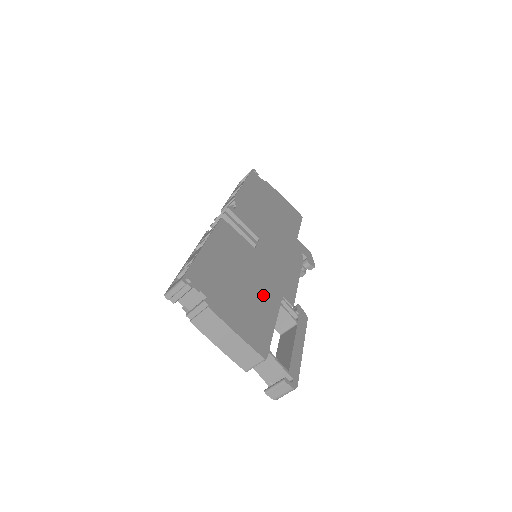
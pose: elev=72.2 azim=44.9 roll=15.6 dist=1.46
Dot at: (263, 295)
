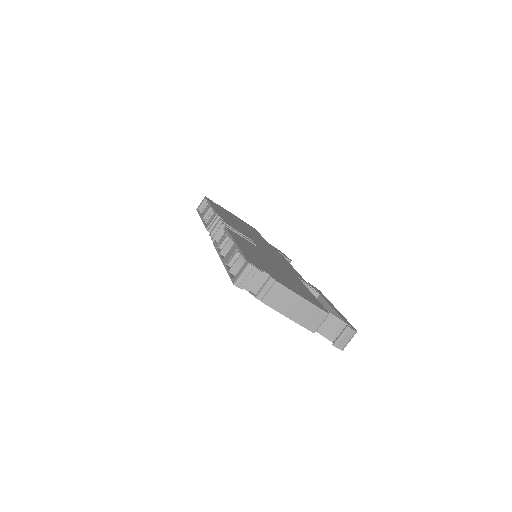
Dot at: (290, 276)
